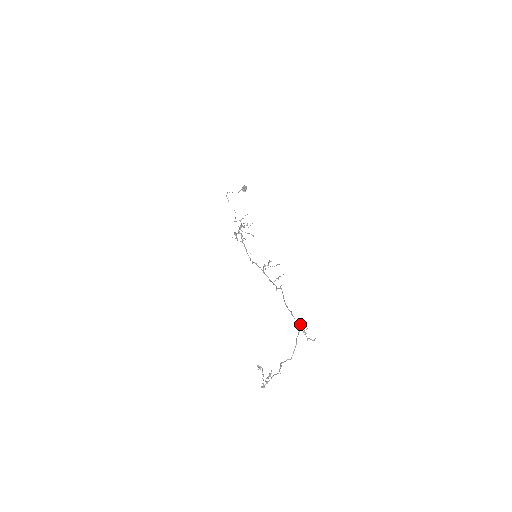
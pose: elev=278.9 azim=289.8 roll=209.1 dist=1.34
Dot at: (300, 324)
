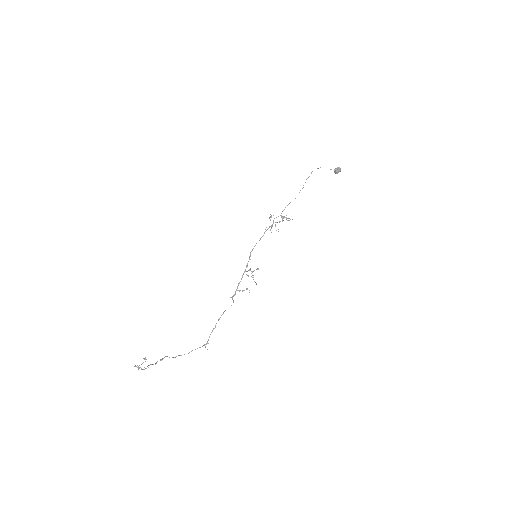
Dot at: occluded
